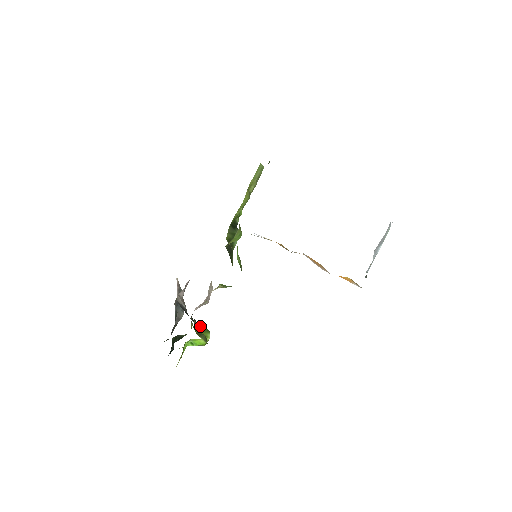
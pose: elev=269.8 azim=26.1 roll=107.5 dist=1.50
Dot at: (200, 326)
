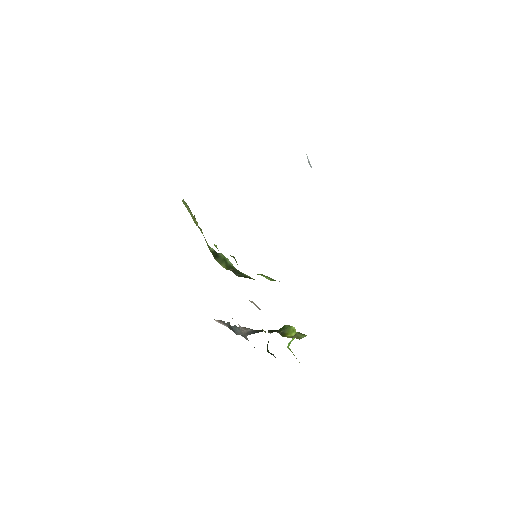
Dot at: (283, 331)
